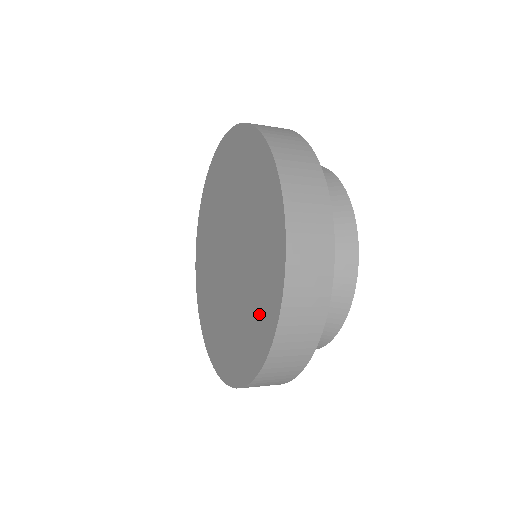
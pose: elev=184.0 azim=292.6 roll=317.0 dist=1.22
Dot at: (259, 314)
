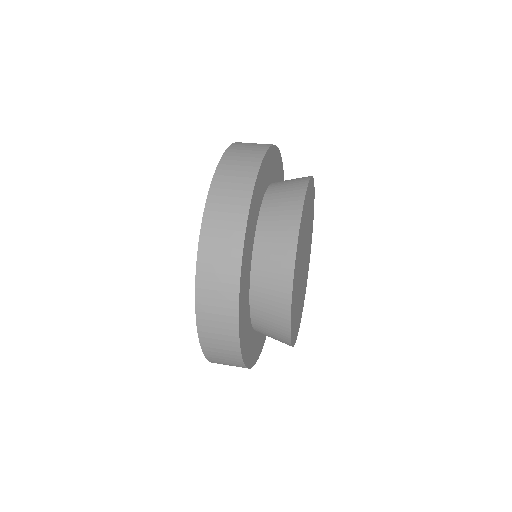
Dot at: occluded
